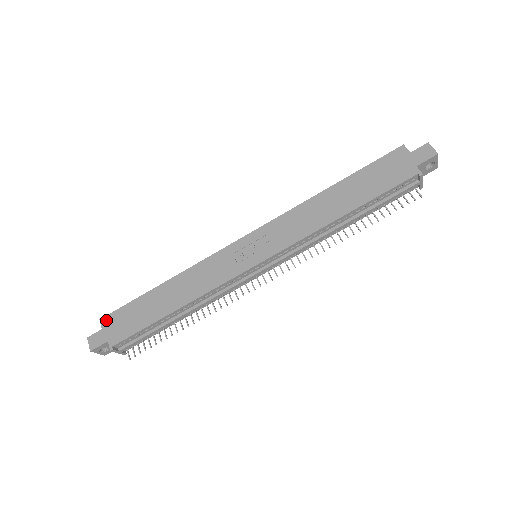
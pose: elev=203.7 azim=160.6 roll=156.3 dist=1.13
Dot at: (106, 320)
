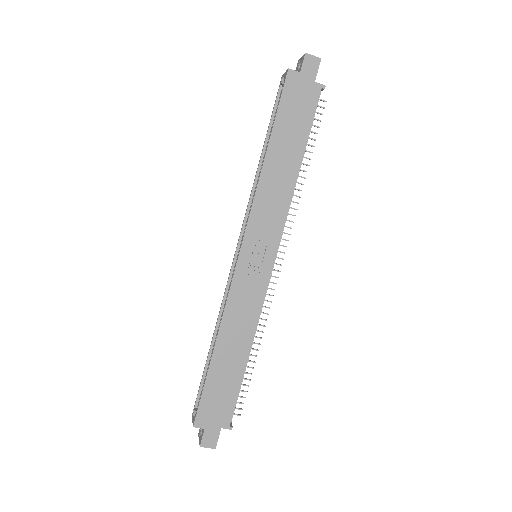
Dot at: (200, 421)
